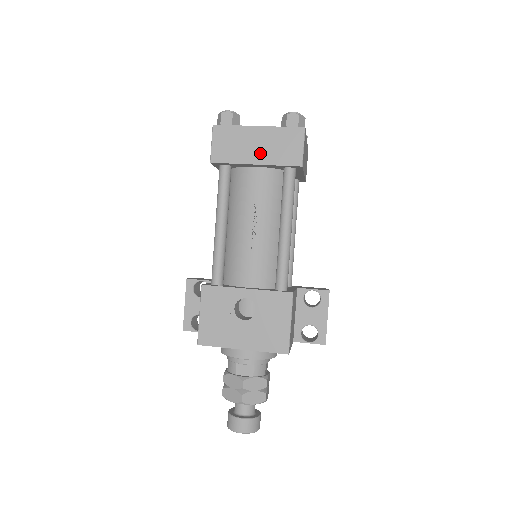
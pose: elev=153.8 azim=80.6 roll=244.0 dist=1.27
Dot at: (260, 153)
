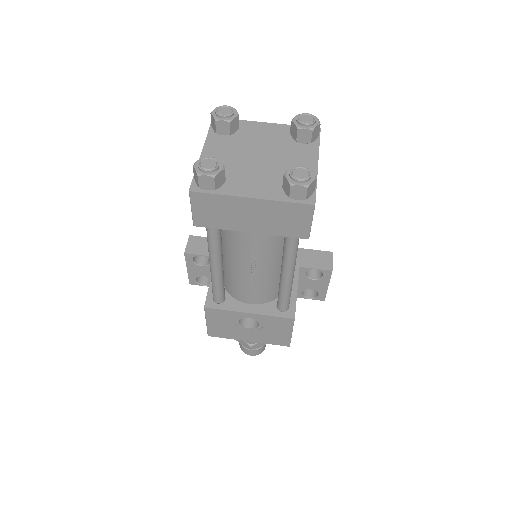
Dot at: (256, 223)
